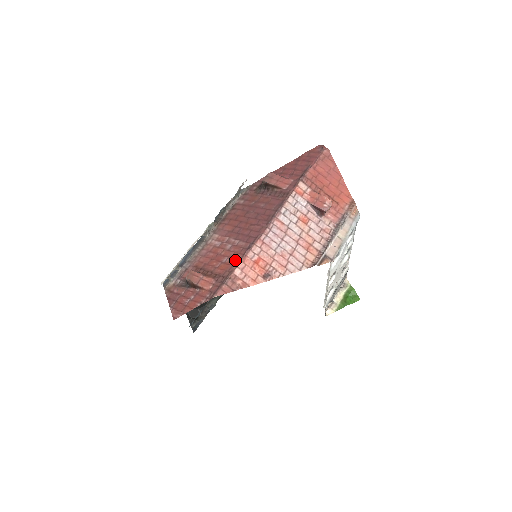
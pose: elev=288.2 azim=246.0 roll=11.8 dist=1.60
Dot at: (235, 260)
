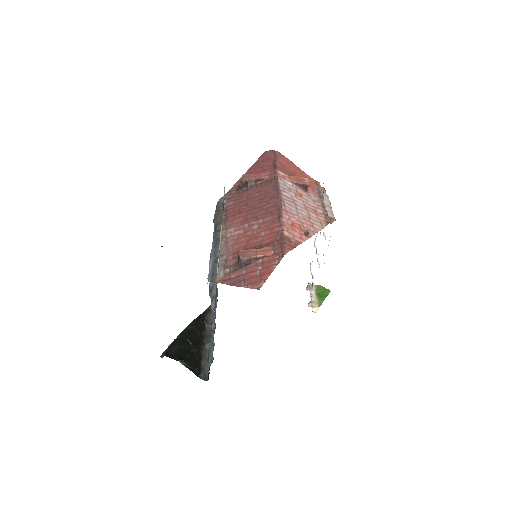
Dot at: (275, 228)
